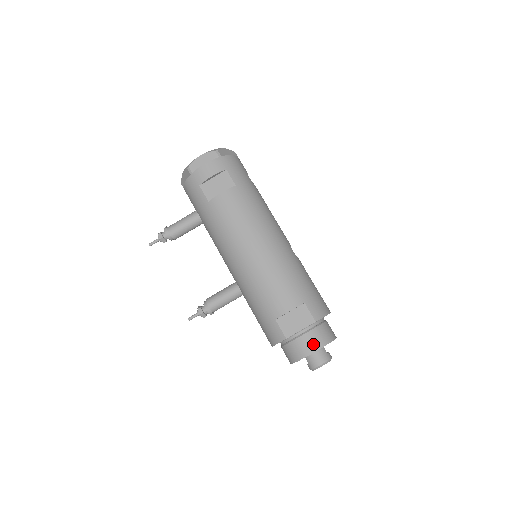
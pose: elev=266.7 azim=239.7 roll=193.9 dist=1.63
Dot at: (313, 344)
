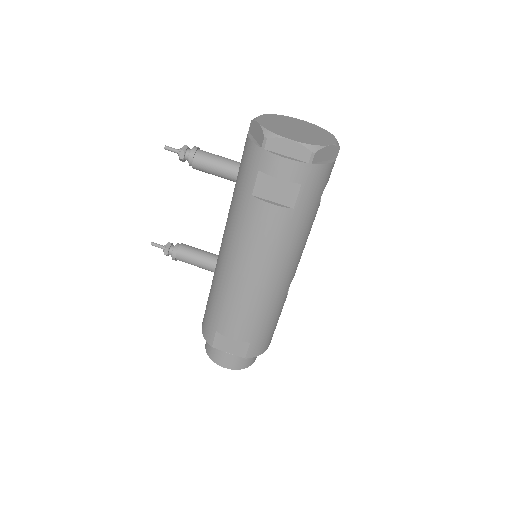
Dot at: (229, 364)
